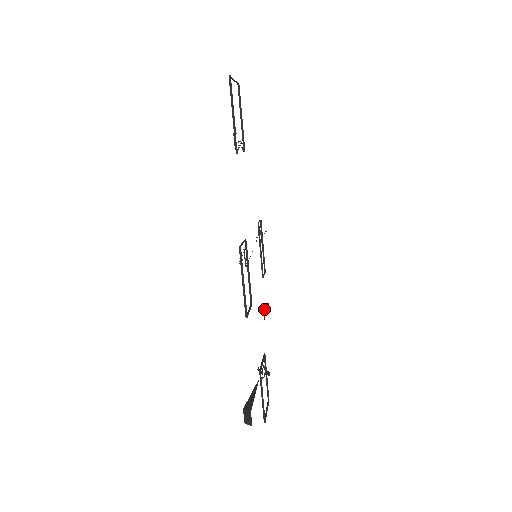
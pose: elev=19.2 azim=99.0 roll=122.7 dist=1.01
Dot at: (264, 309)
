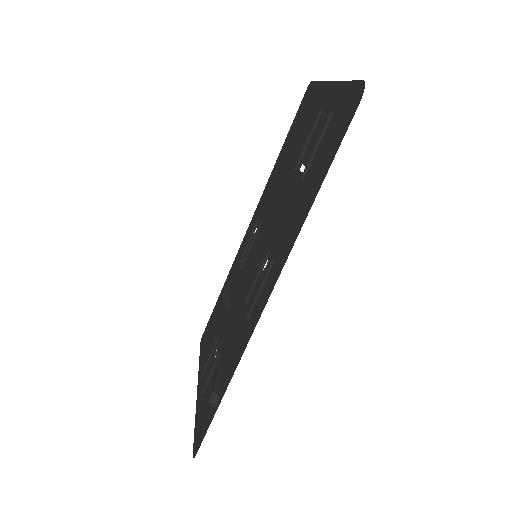
Dot at: (227, 293)
